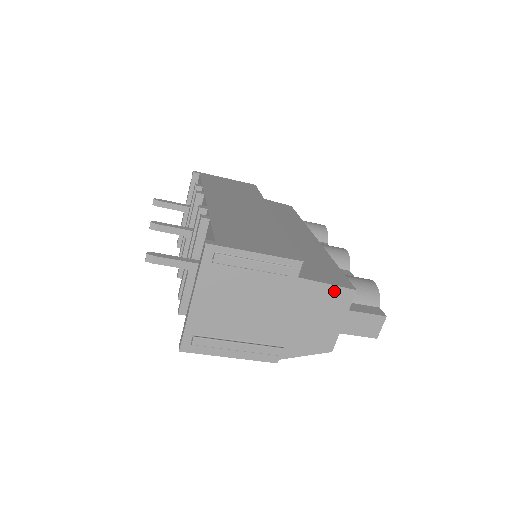
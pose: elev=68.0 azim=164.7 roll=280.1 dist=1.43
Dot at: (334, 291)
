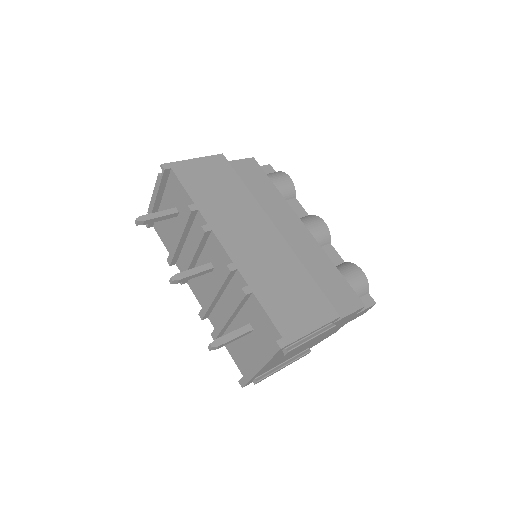
Dot at: (352, 314)
